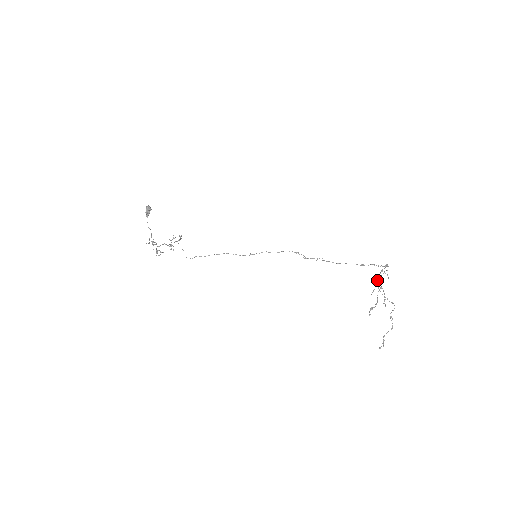
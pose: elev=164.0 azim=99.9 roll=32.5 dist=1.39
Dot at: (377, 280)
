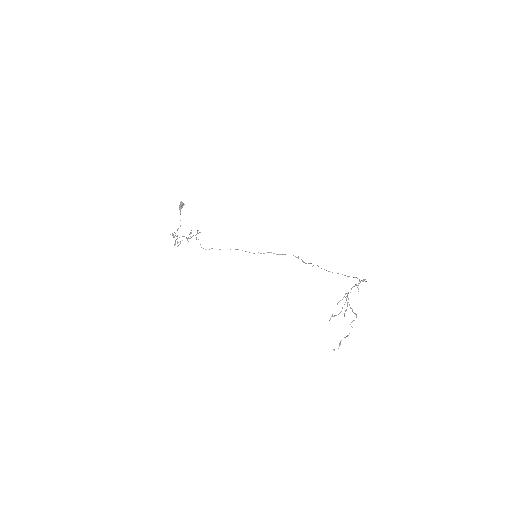
Dot at: (346, 293)
